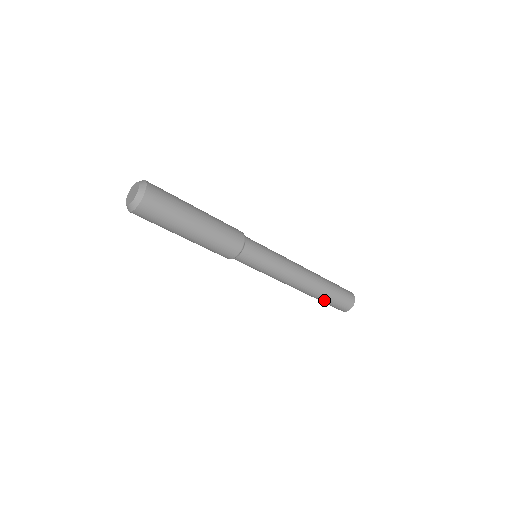
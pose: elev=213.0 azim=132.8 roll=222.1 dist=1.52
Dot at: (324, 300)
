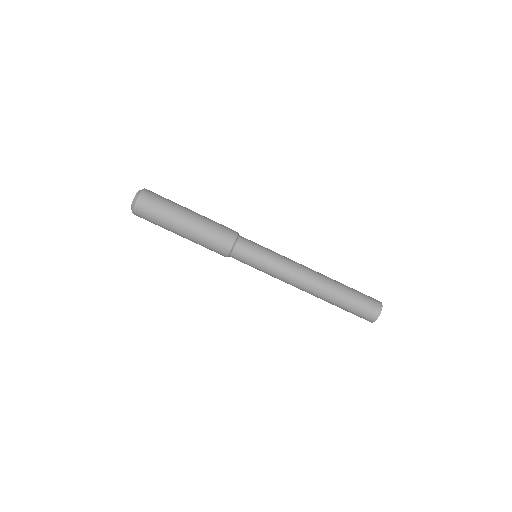
Dot at: (339, 307)
